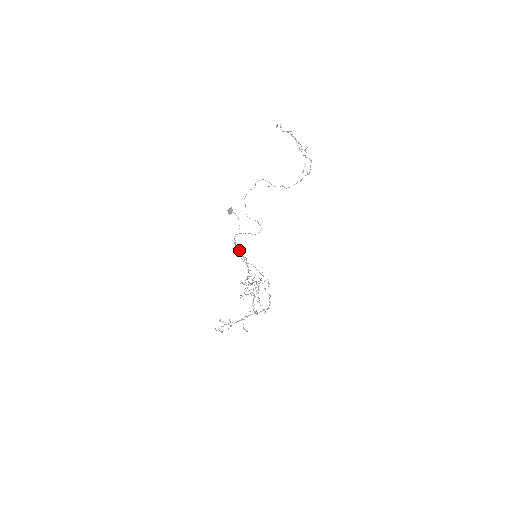
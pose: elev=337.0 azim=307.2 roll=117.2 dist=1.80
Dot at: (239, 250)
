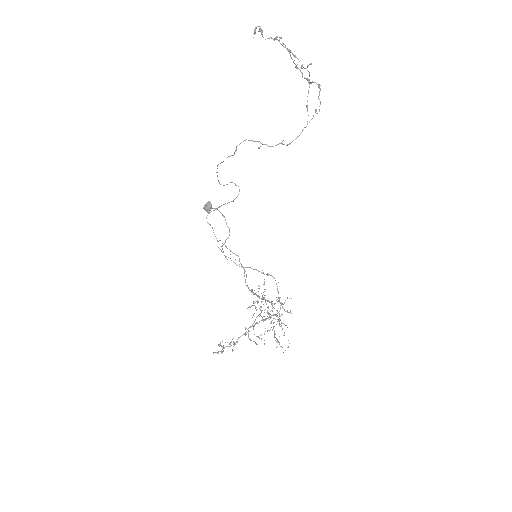
Dot at: occluded
